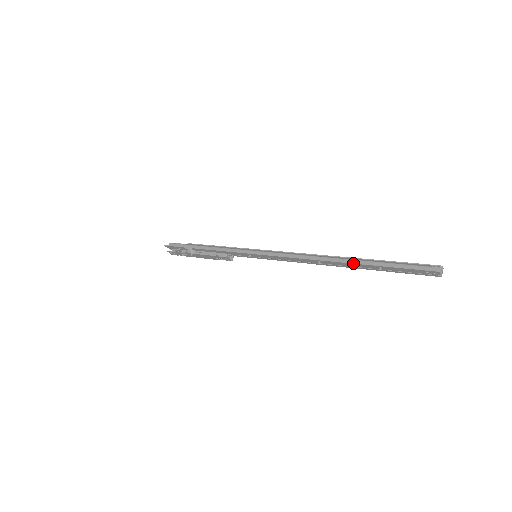
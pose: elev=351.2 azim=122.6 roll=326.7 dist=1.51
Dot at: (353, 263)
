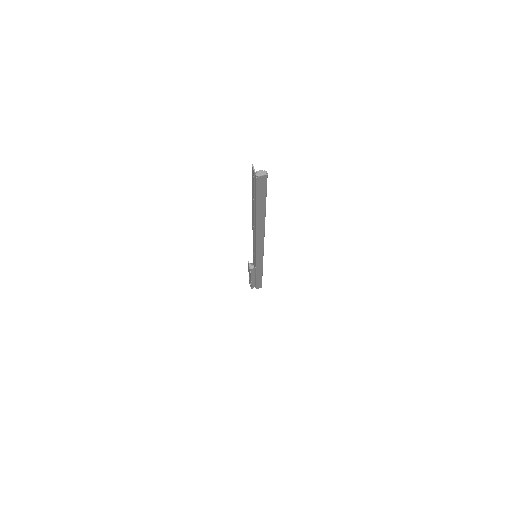
Dot at: occluded
